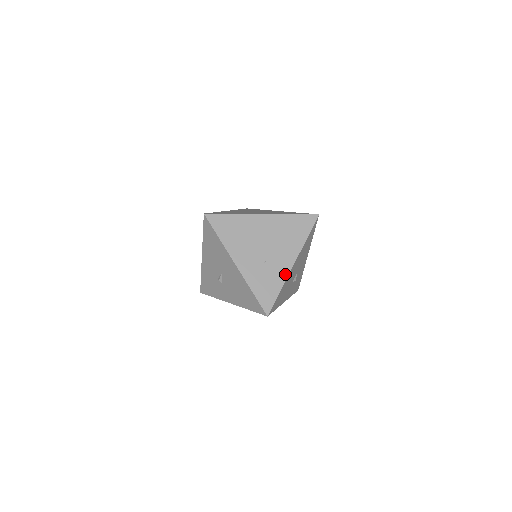
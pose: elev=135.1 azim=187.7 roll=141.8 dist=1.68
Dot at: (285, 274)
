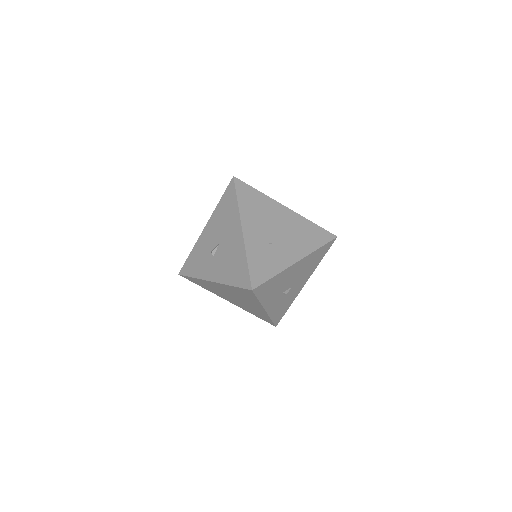
Dot at: (286, 264)
